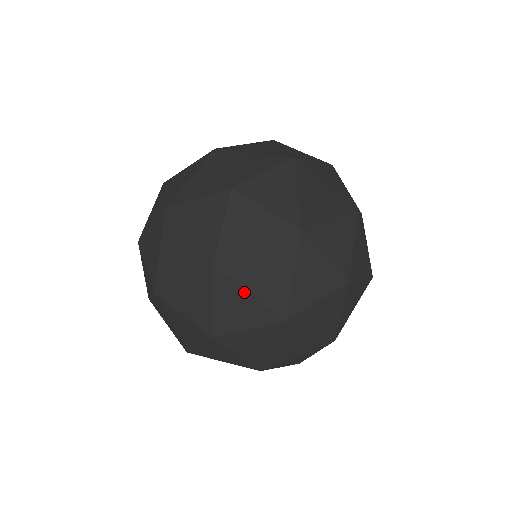
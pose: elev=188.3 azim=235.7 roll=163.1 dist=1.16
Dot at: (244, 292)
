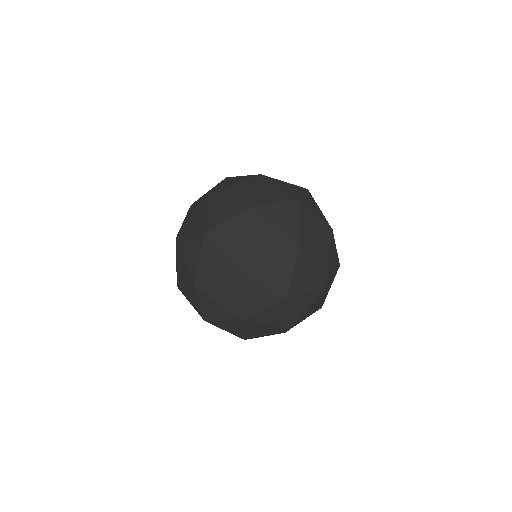
Dot at: (317, 206)
